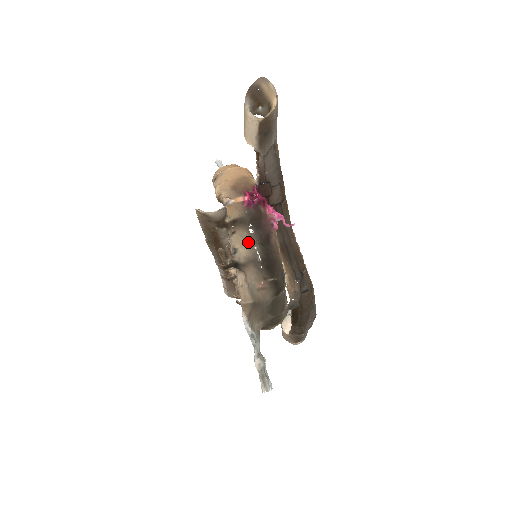
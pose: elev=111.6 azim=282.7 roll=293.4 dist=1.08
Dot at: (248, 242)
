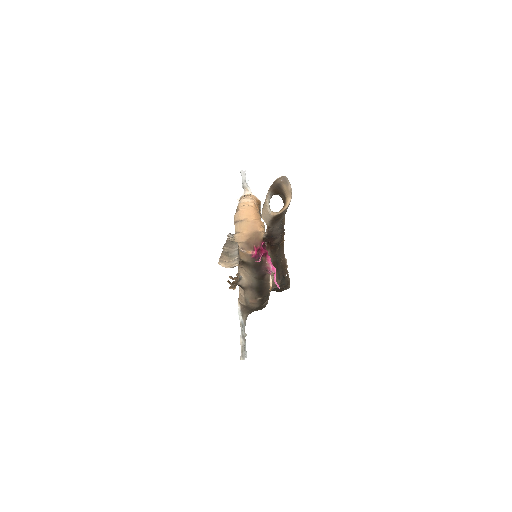
Dot at: (250, 277)
